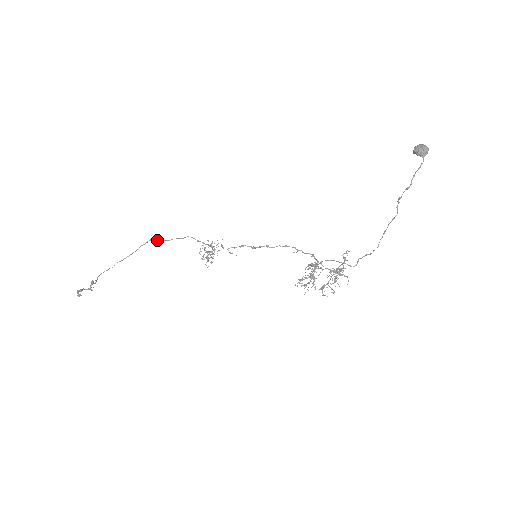
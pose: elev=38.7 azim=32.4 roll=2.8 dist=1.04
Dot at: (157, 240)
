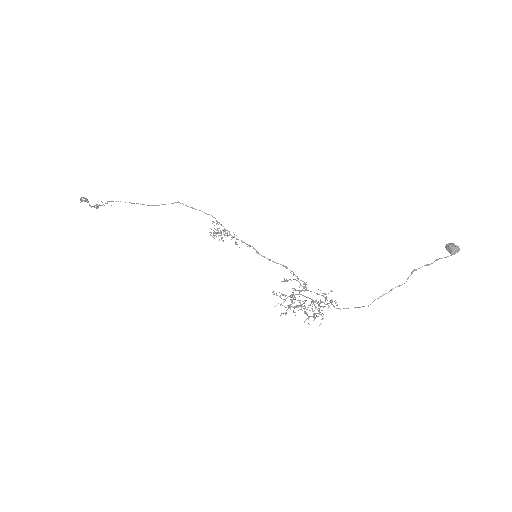
Dot at: occluded
